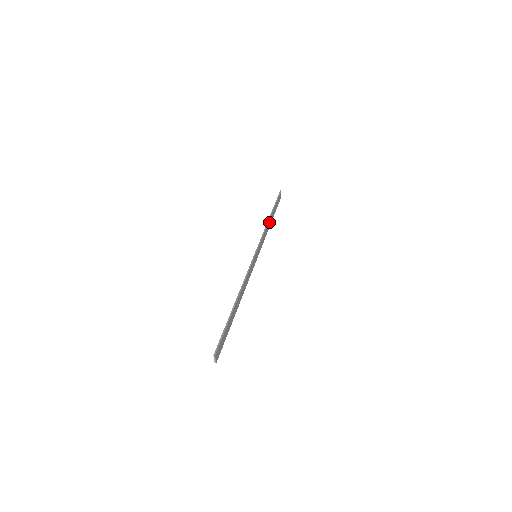
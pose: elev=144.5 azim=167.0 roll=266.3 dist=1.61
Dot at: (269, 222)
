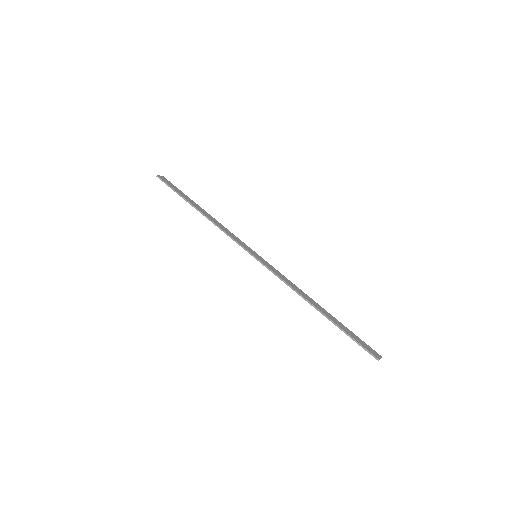
Dot at: (207, 216)
